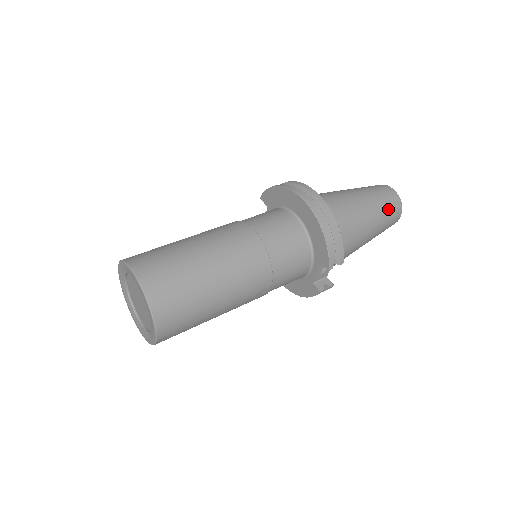
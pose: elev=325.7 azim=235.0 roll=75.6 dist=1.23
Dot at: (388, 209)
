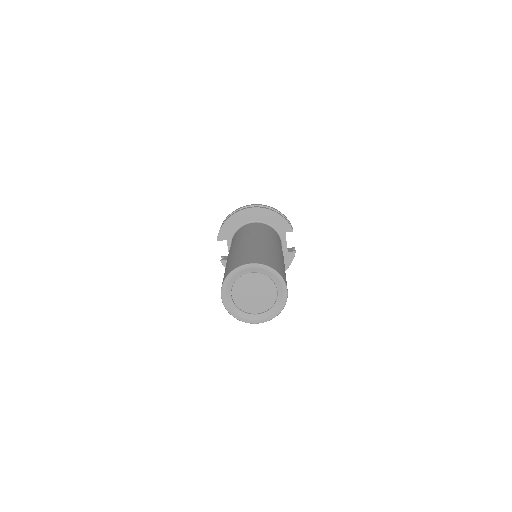
Dot at: occluded
